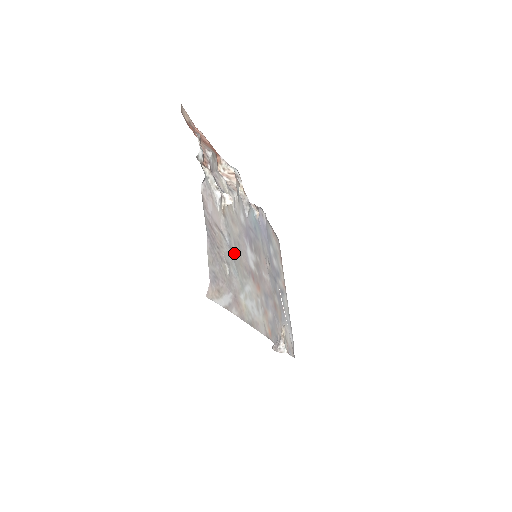
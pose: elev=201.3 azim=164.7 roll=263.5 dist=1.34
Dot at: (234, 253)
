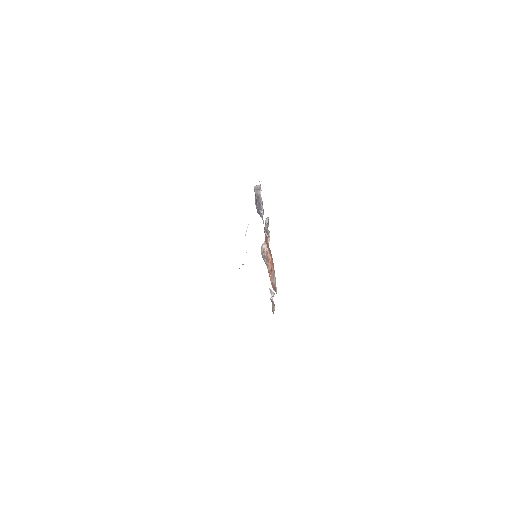
Dot at: occluded
